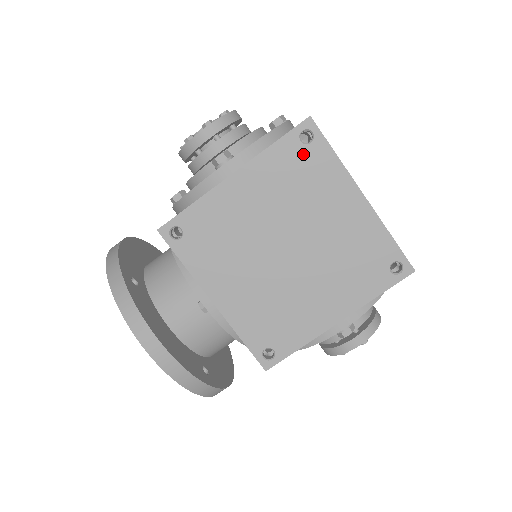
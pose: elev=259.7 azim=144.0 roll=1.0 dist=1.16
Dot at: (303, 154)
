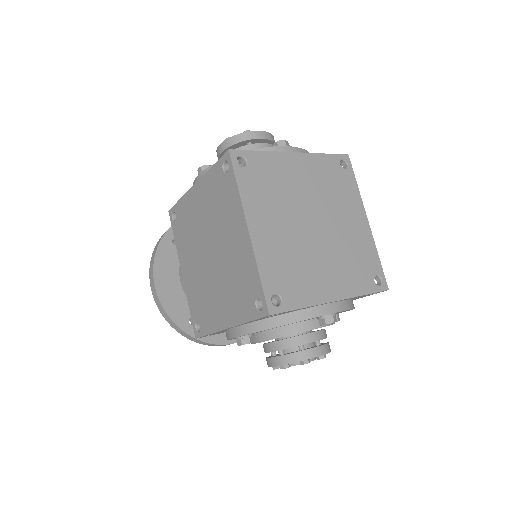
Dot at: (223, 180)
